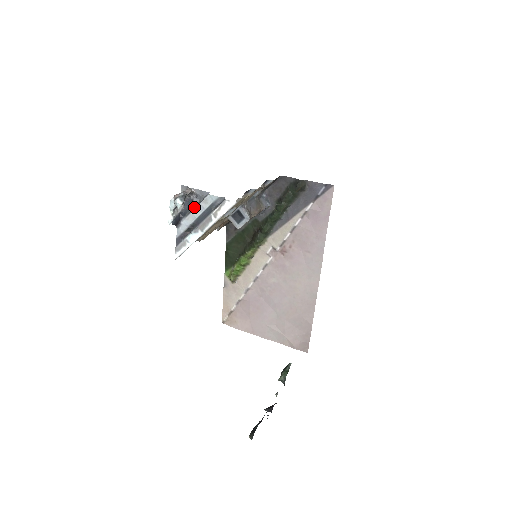
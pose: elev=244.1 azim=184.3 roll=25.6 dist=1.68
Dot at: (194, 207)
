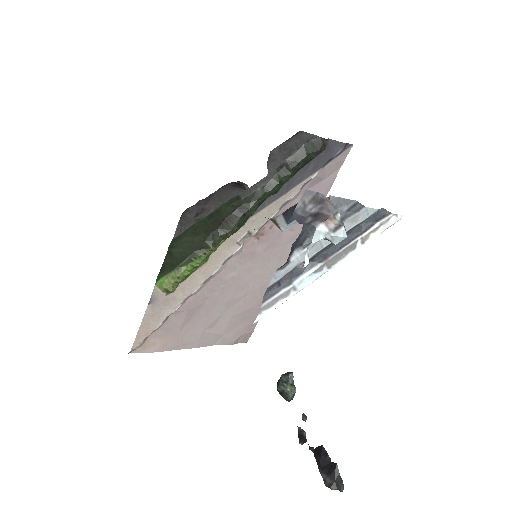
Dot at: occluded
